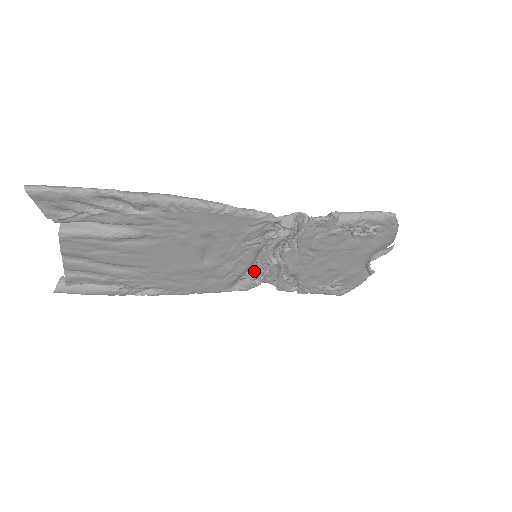
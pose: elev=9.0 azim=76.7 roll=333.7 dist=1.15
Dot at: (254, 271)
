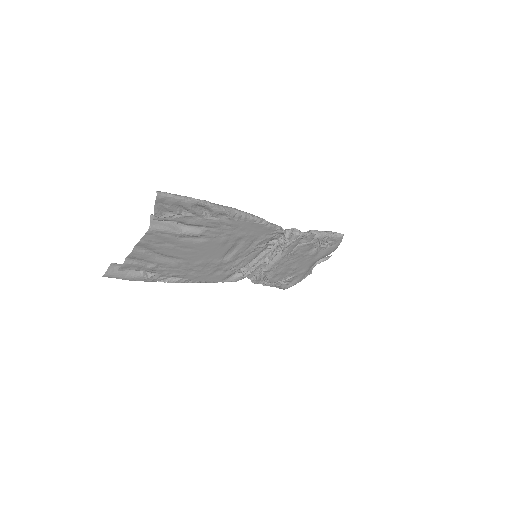
Dot at: (247, 267)
